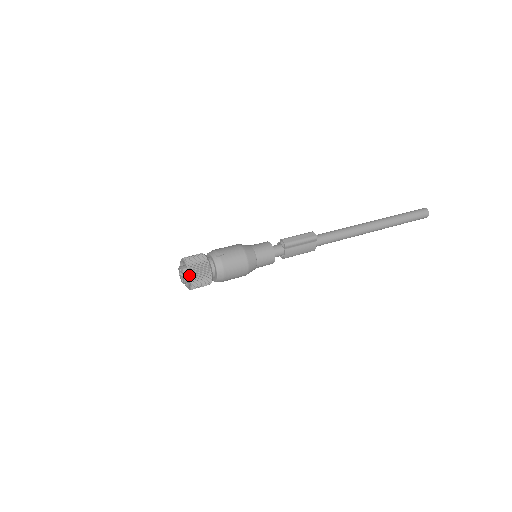
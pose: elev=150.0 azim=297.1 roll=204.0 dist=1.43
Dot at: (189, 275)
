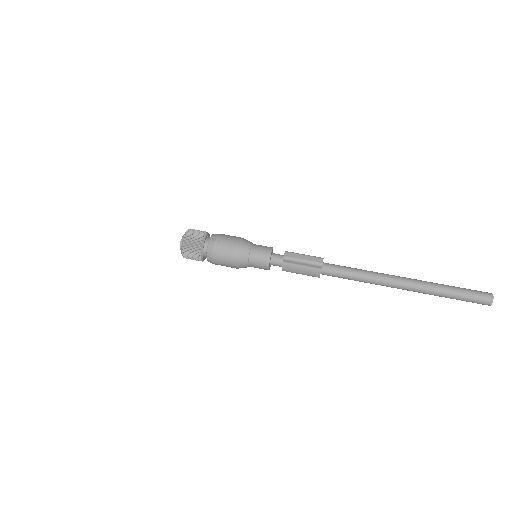
Dot at: (182, 244)
